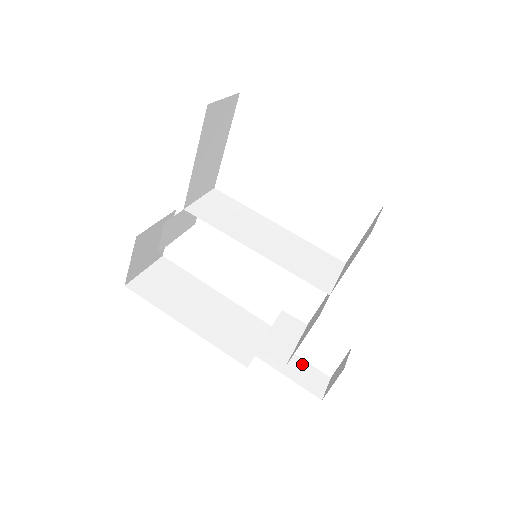
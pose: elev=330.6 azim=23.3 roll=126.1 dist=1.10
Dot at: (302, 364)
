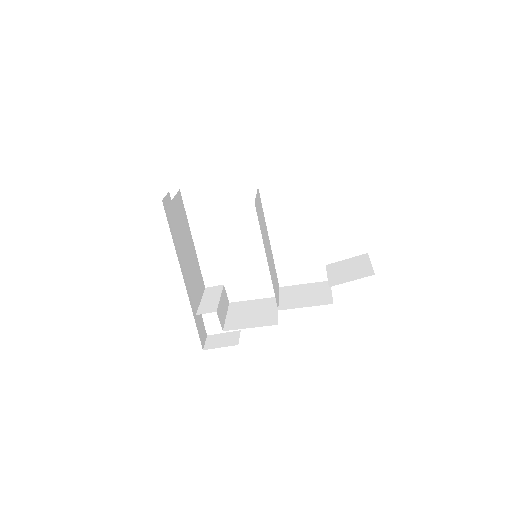
Dot at: (201, 319)
